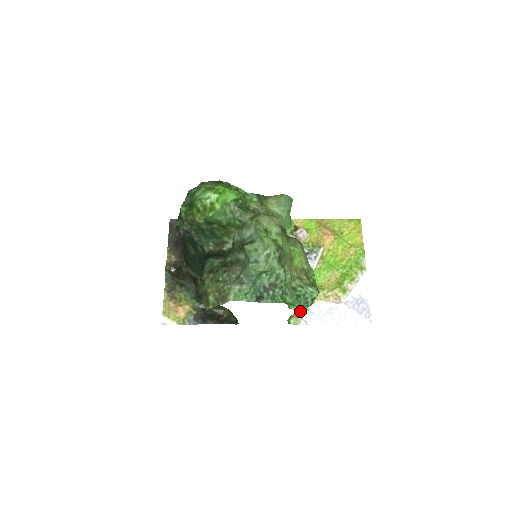
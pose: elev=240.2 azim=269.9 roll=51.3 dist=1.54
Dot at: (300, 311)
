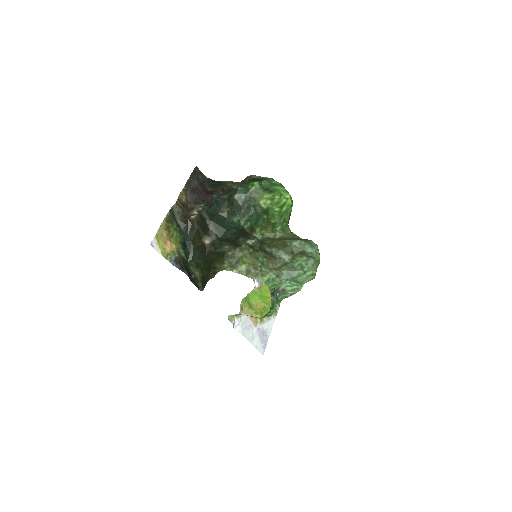
Dot at: occluded
